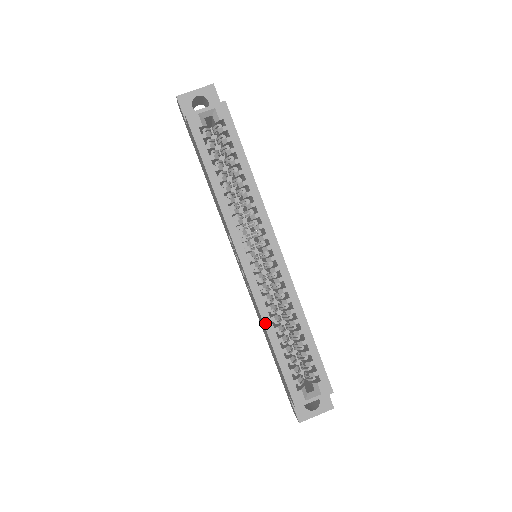
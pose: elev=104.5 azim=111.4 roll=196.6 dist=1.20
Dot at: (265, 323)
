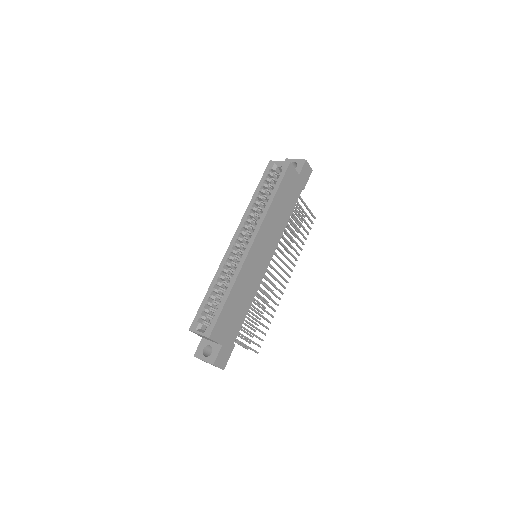
Dot at: (216, 276)
